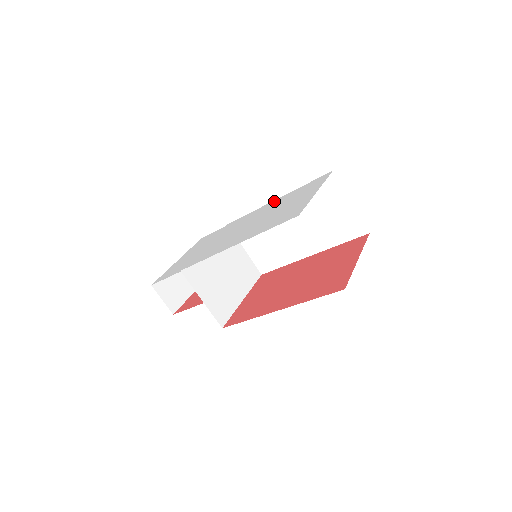
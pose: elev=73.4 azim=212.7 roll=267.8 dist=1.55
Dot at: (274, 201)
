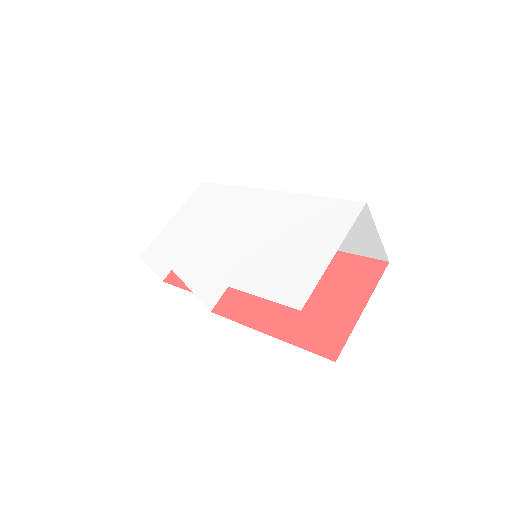
Dot at: (289, 197)
